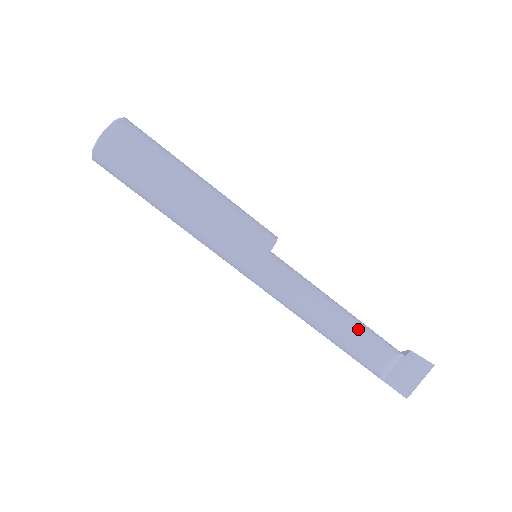
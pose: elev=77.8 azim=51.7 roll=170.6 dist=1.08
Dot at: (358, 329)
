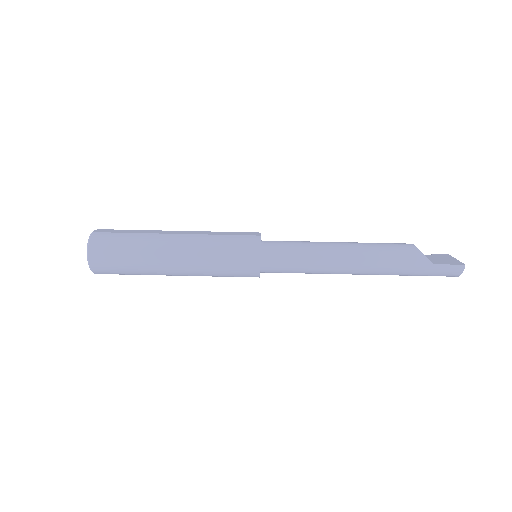
Dot at: occluded
